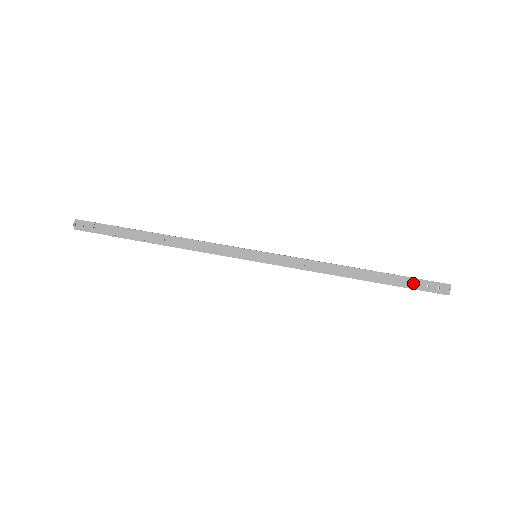
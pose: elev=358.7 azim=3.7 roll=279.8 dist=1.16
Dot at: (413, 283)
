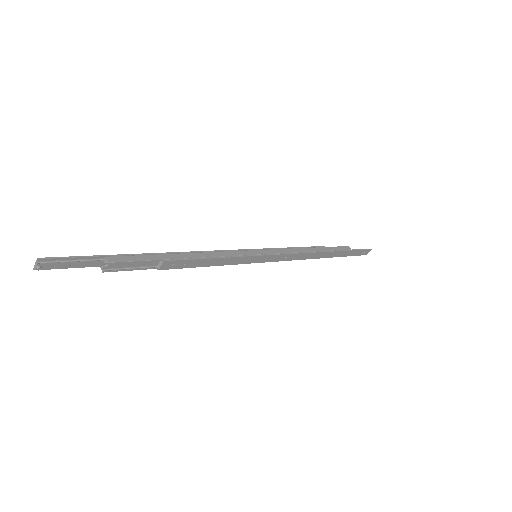
Dot at: (353, 253)
